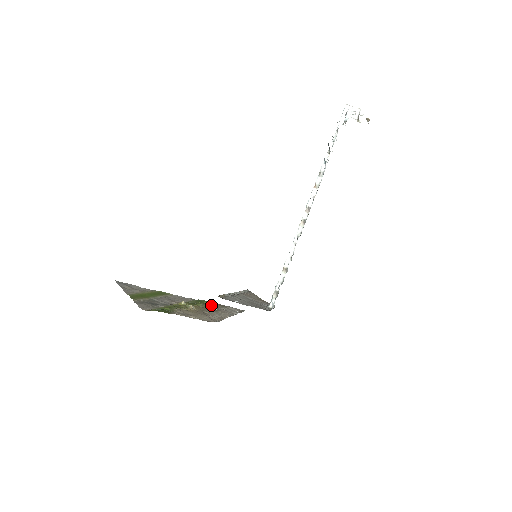
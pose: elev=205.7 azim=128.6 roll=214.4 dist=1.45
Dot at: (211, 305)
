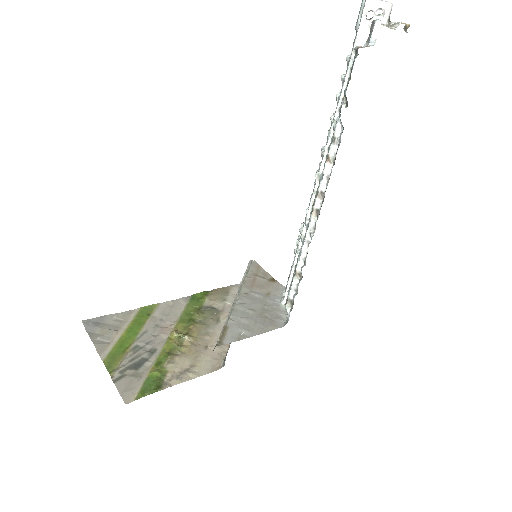
Dot at: (210, 303)
